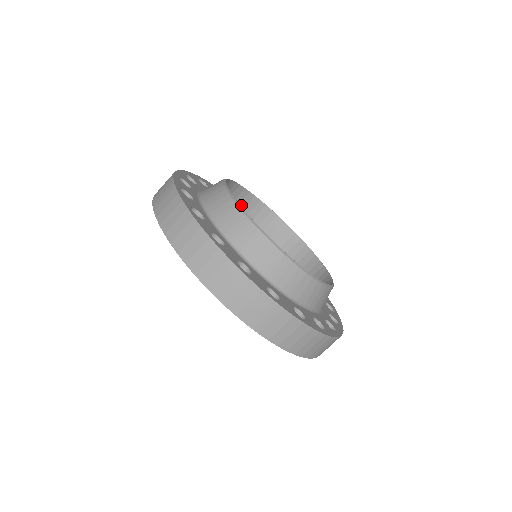
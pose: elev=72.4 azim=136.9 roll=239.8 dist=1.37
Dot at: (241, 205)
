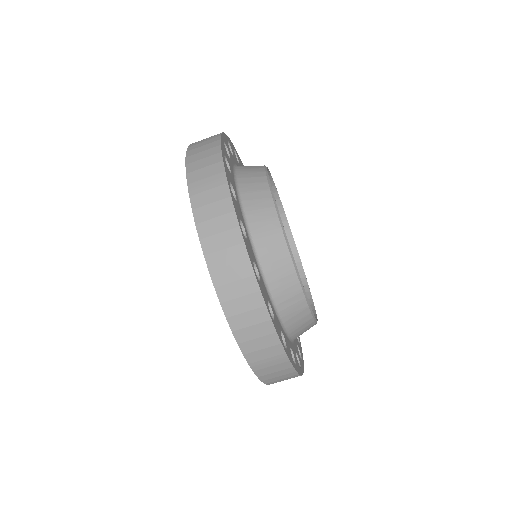
Dot at: occluded
